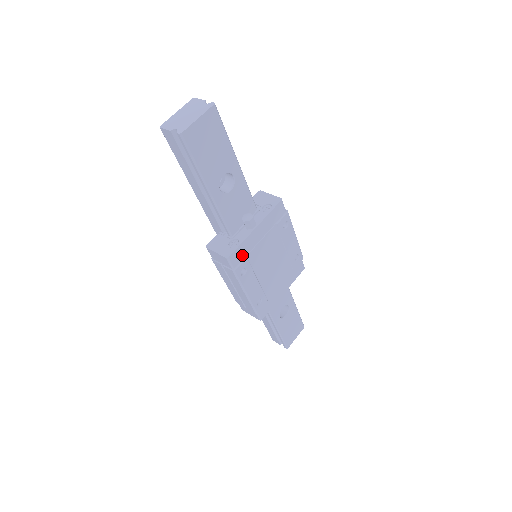
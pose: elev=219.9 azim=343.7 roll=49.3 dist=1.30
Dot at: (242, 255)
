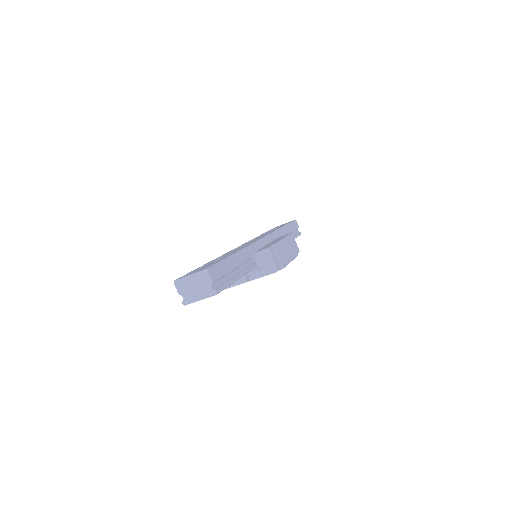
Dot at: occluded
